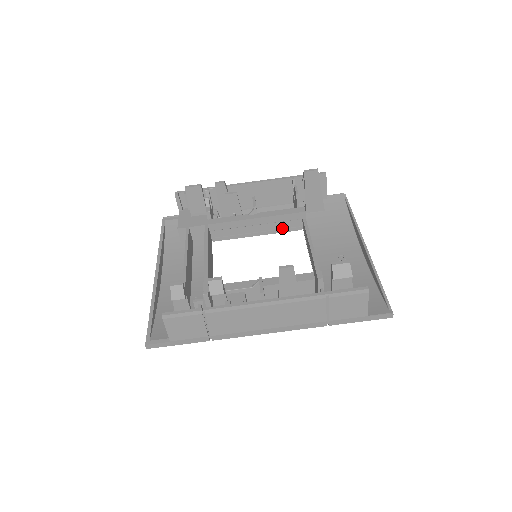
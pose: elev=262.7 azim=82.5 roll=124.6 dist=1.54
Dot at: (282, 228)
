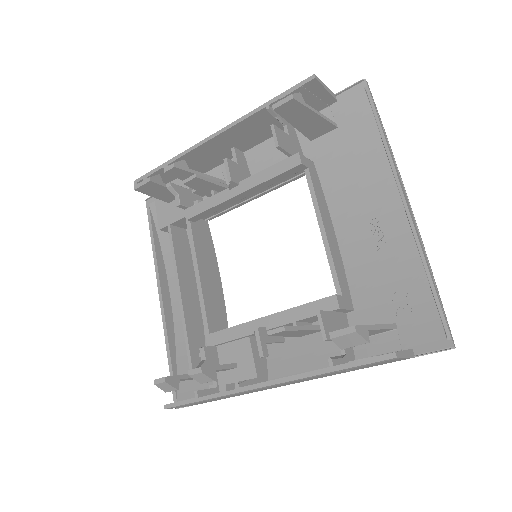
Dot at: (284, 181)
